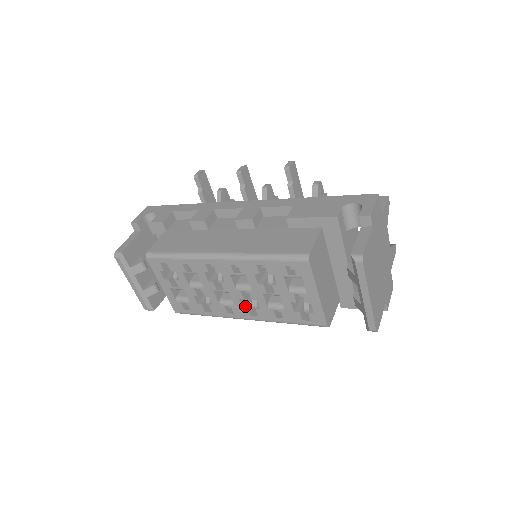
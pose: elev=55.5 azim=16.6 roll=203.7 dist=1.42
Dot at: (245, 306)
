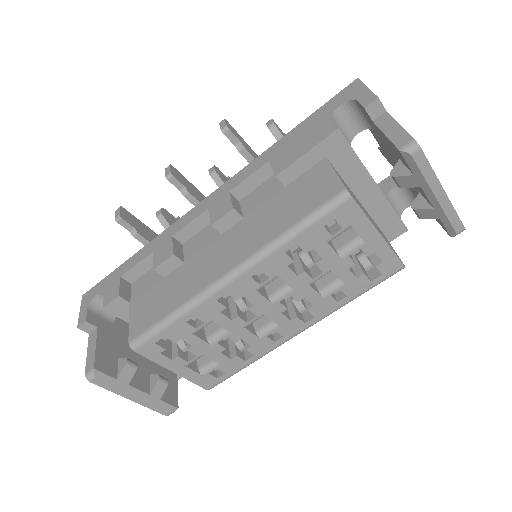
Dot at: (292, 317)
